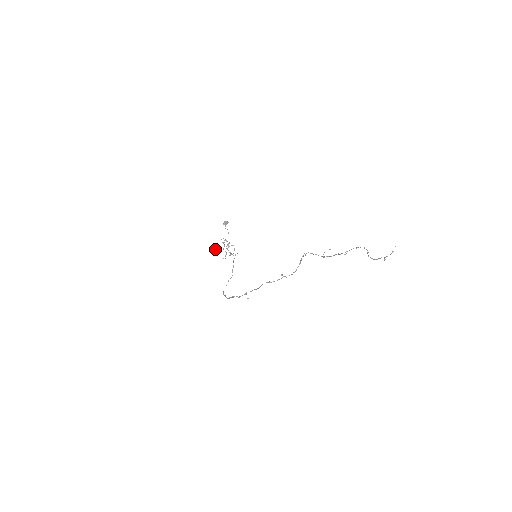
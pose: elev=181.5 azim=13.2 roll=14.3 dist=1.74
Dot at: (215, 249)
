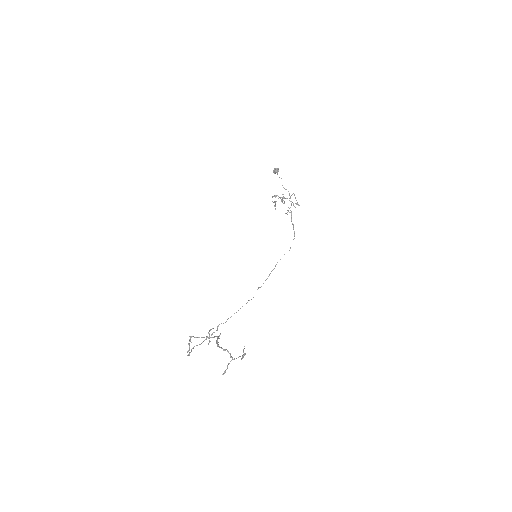
Dot at: occluded
